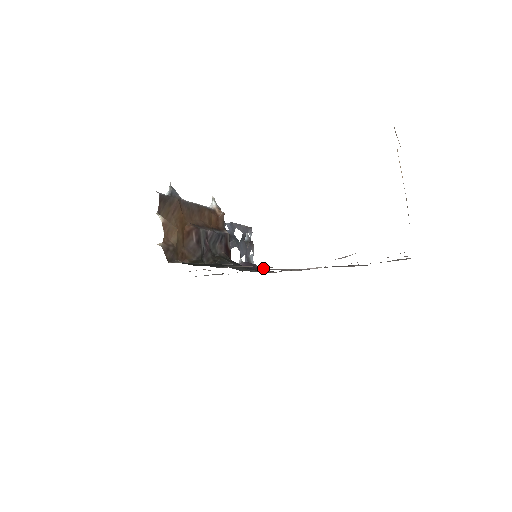
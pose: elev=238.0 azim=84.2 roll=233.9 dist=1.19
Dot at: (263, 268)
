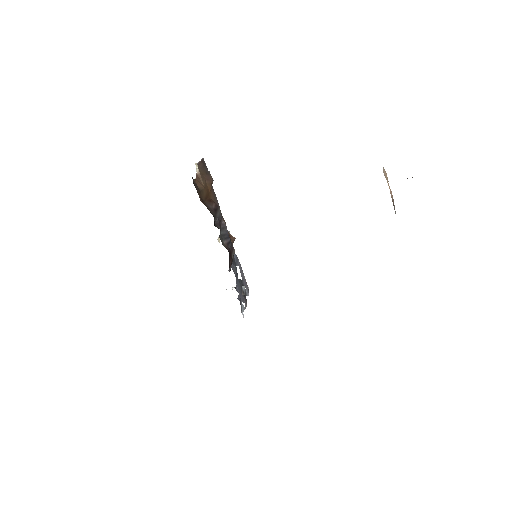
Dot at: occluded
